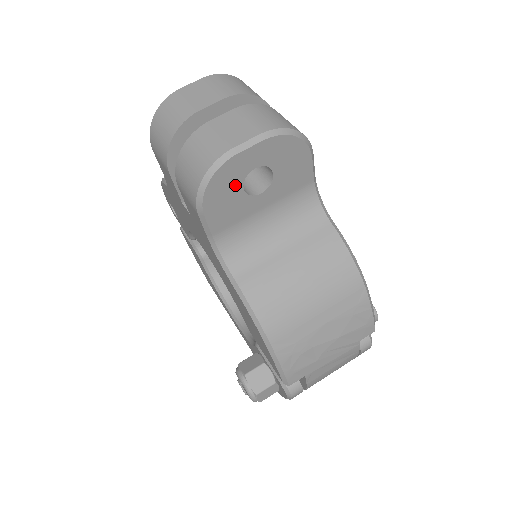
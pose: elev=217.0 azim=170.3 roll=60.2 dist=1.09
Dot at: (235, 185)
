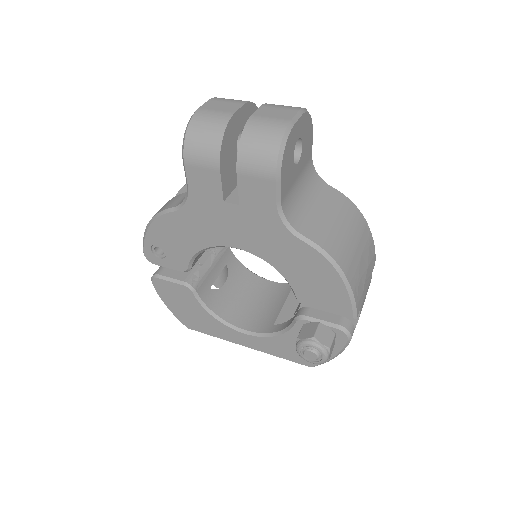
Dot at: (291, 153)
